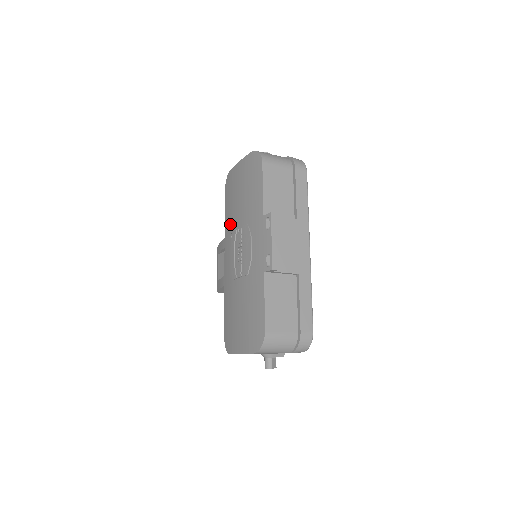
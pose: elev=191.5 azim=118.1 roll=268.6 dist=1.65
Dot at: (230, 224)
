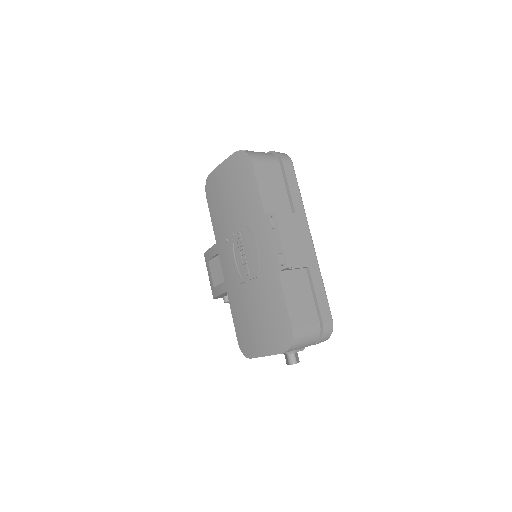
Dot at: (222, 228)
